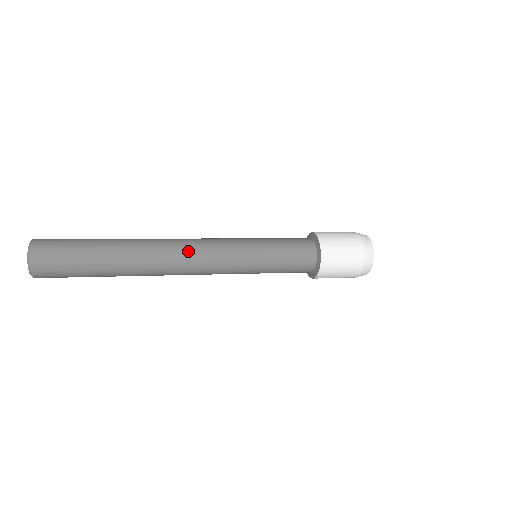
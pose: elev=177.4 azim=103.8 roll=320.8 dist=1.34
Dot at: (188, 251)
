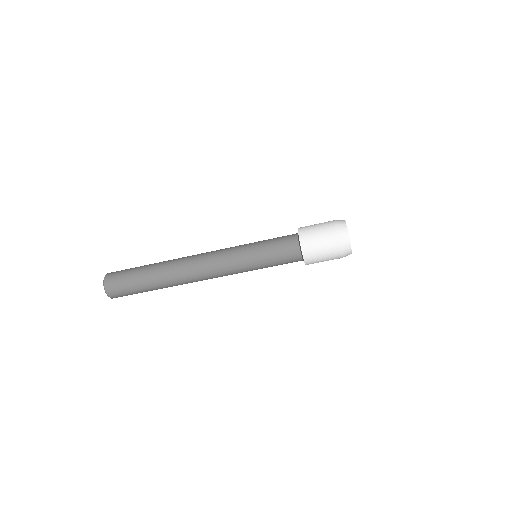
Dot at: occluded
